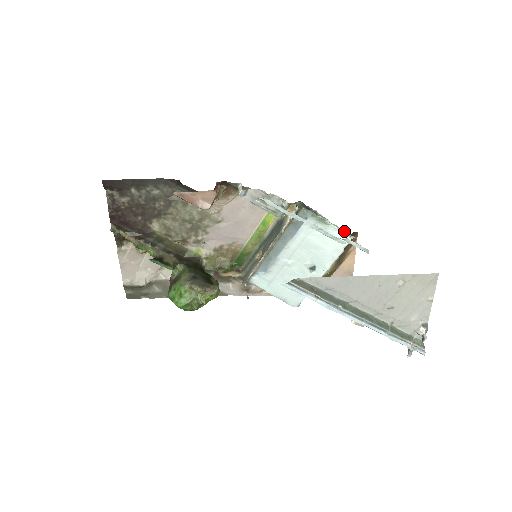
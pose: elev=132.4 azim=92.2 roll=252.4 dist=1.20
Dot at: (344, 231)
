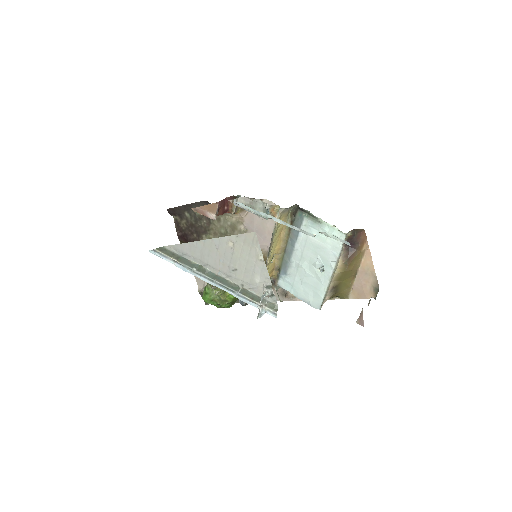
Dot at: (337, 228)
